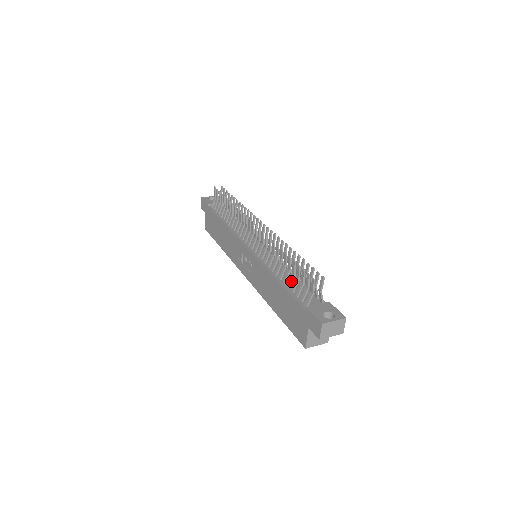
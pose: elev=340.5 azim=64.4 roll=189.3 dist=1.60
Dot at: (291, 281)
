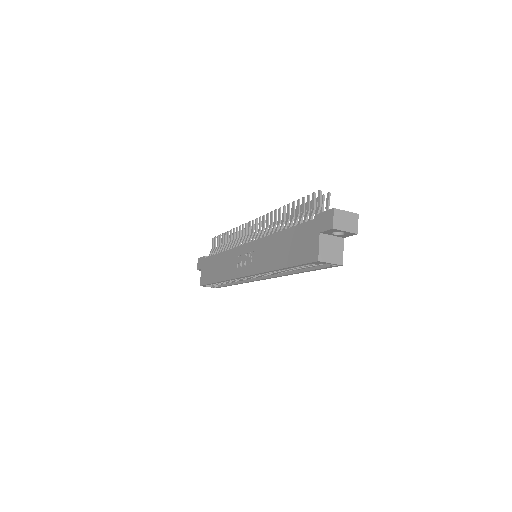
Dot at: (296, 221)
